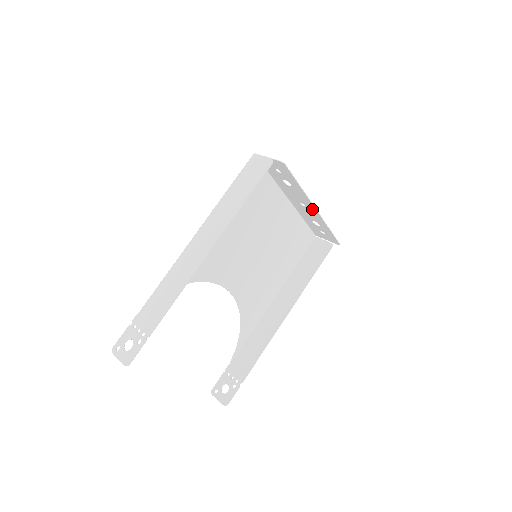
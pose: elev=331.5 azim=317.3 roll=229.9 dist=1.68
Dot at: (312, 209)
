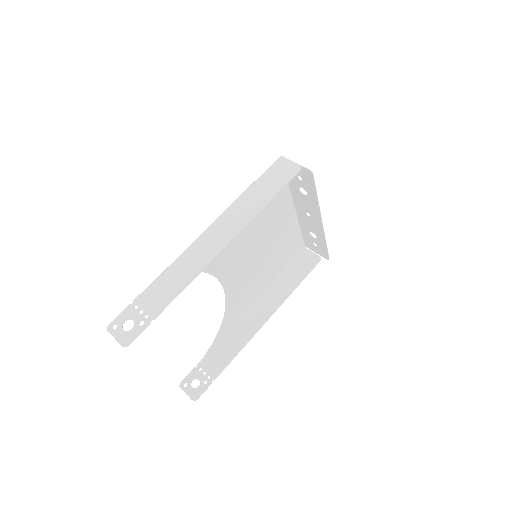
Dot at: (318, 221)
